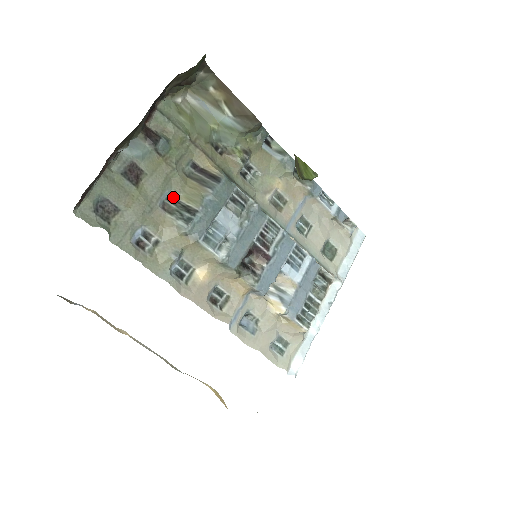
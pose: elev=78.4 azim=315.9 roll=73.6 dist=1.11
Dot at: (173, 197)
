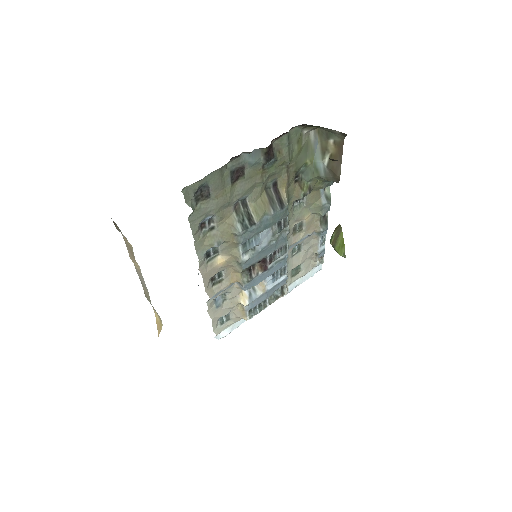
Dot at: (246, 201)
